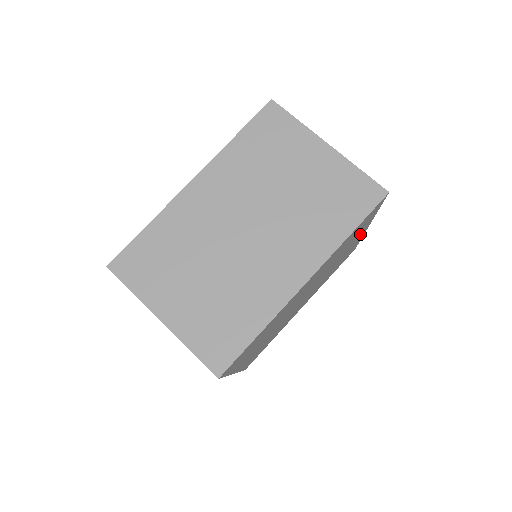
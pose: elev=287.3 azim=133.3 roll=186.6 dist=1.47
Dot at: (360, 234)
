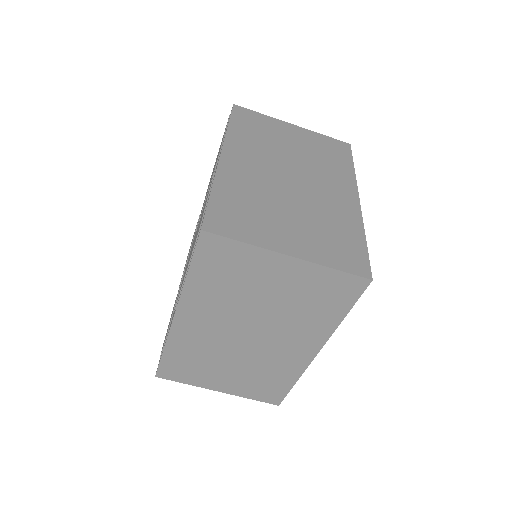
Dot at: occluded
